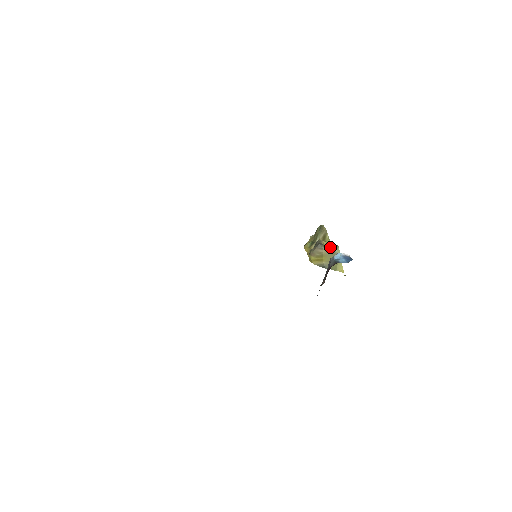
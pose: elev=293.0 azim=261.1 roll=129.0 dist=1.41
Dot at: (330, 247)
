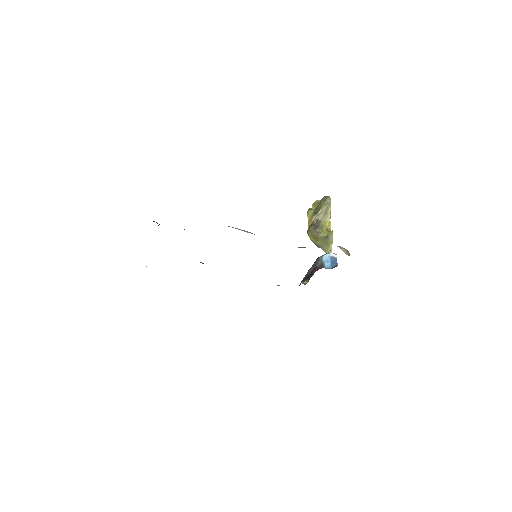
Dot at: (329, 222)
